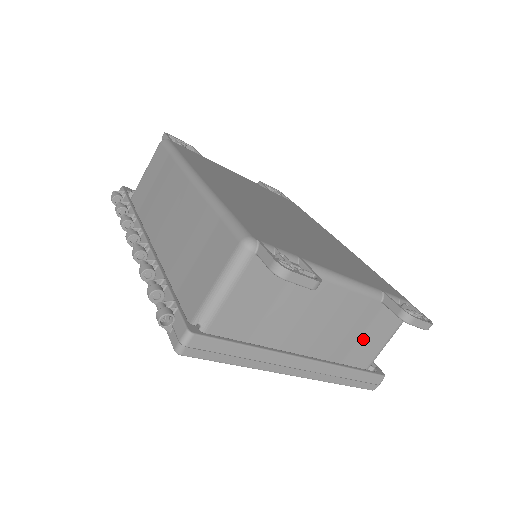
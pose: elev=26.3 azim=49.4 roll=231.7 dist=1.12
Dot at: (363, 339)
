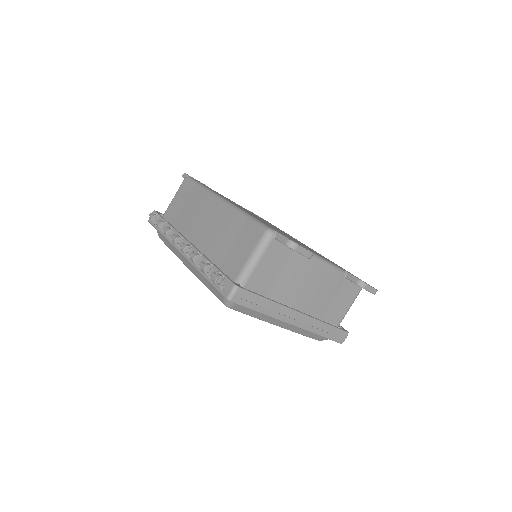
Dot at: (334, 304)
